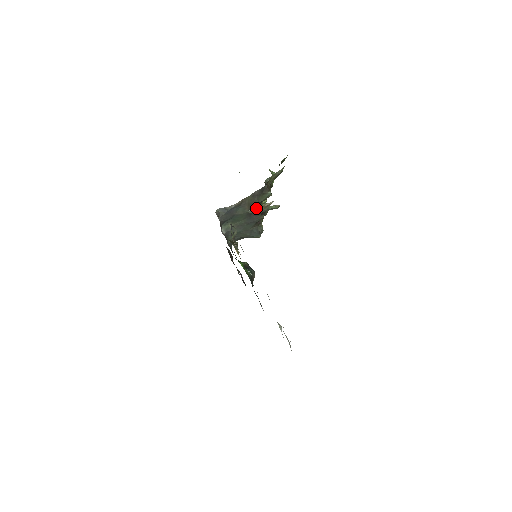
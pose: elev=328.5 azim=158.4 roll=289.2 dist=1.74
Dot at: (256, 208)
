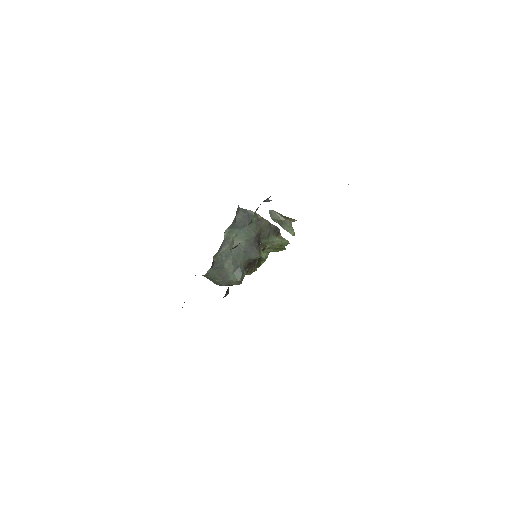
Dot at: (282, 215)
